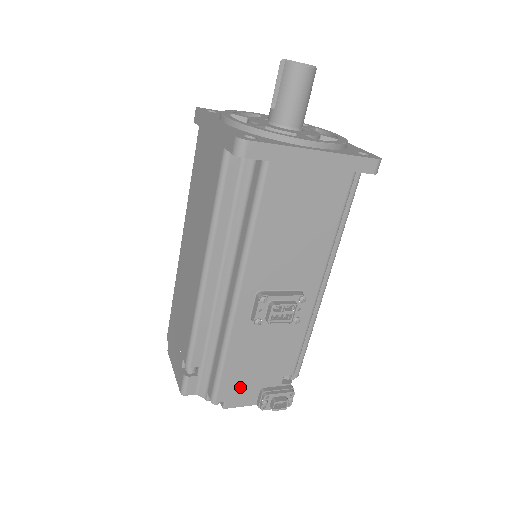
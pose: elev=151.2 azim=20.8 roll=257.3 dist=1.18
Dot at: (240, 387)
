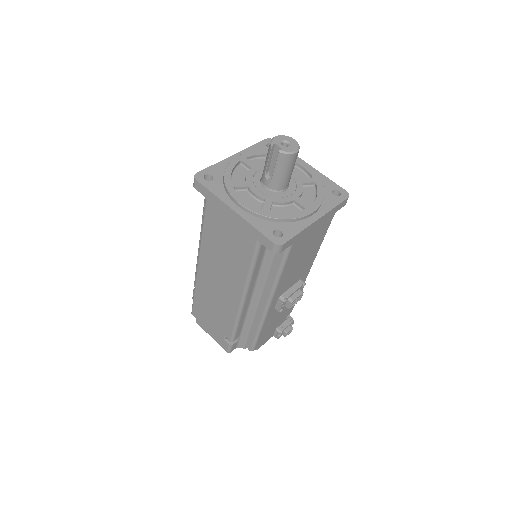
Dot at: (266, 336)
